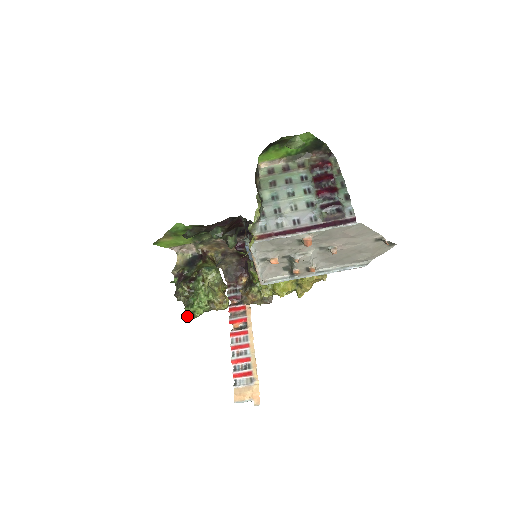
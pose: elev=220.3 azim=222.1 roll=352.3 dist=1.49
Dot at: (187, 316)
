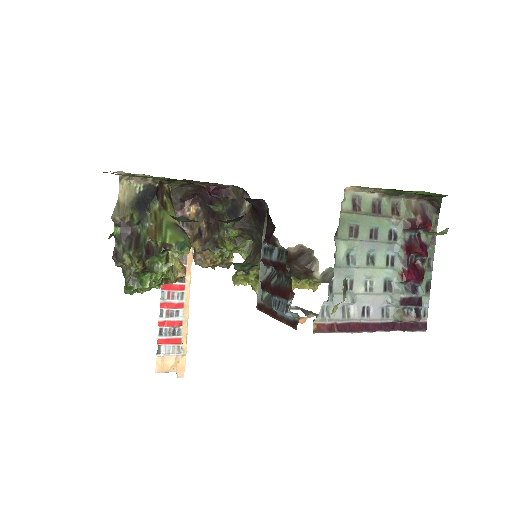
Dot at: (127, 292)
